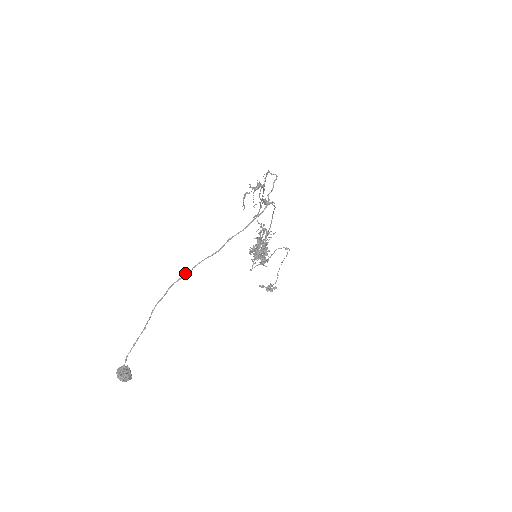
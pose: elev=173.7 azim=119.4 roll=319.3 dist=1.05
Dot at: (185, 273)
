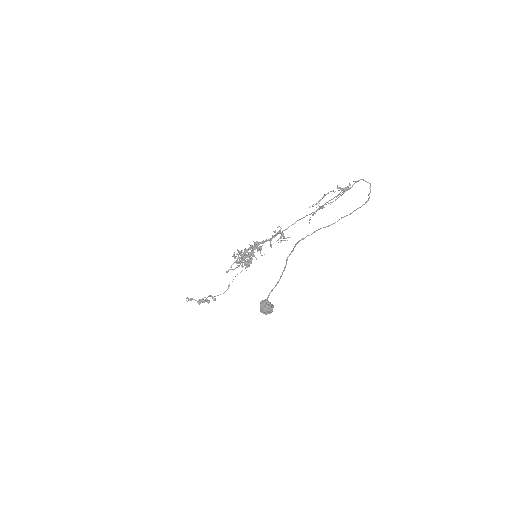
Dot at: (308, 235)
